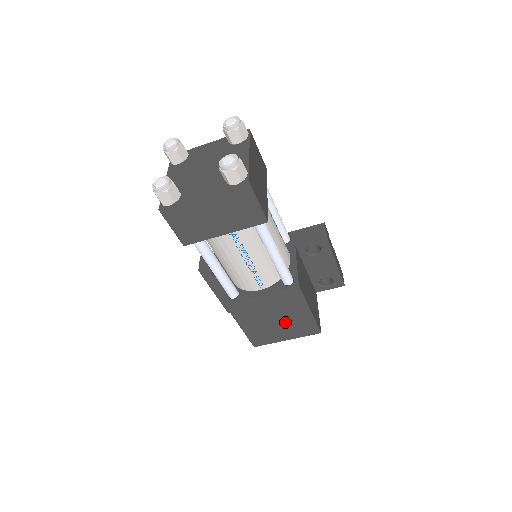
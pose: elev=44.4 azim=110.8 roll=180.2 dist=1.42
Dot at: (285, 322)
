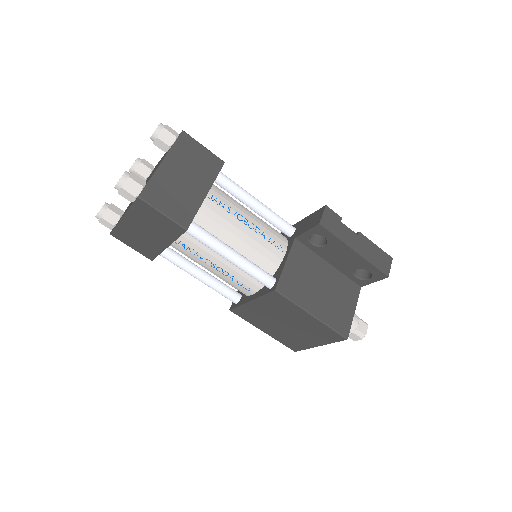
Dot at: (299, 327)
